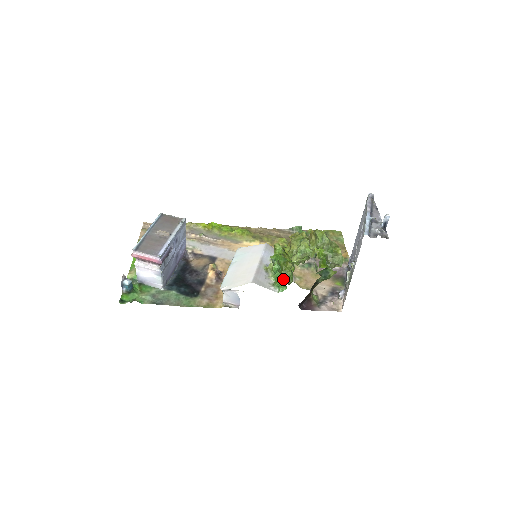
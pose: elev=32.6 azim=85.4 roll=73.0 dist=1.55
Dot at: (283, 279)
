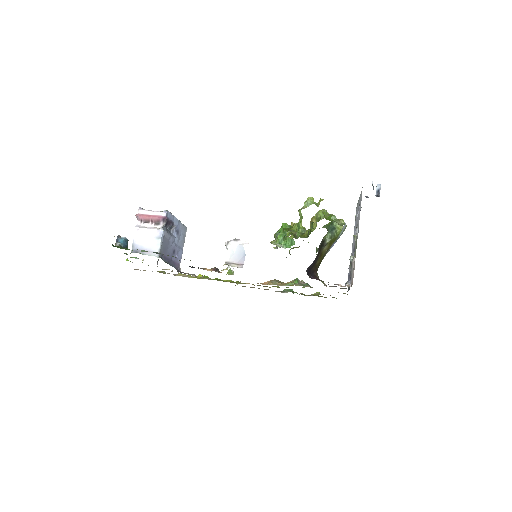
Dot at: (290, 233)
